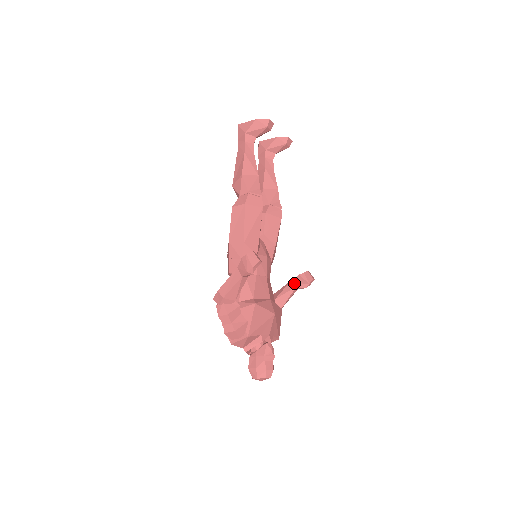
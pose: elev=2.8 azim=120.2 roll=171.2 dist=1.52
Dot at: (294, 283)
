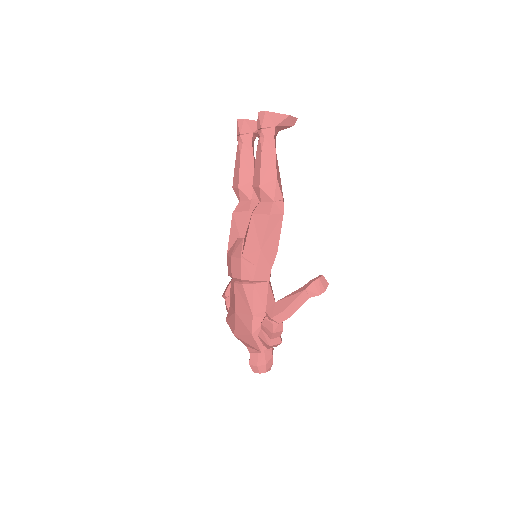
Dot at: occluded
